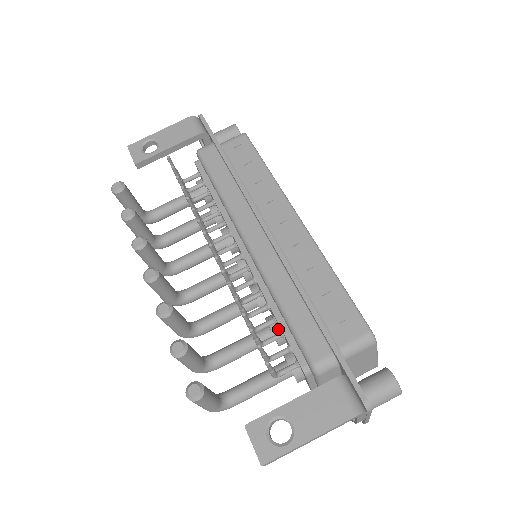
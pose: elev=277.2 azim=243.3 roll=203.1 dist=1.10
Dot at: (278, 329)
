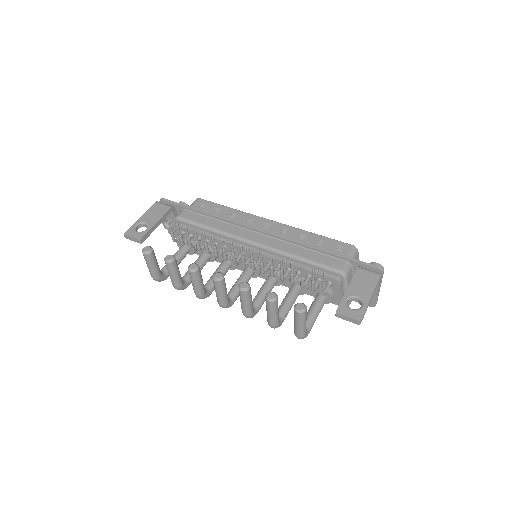
Dot at: occluded
